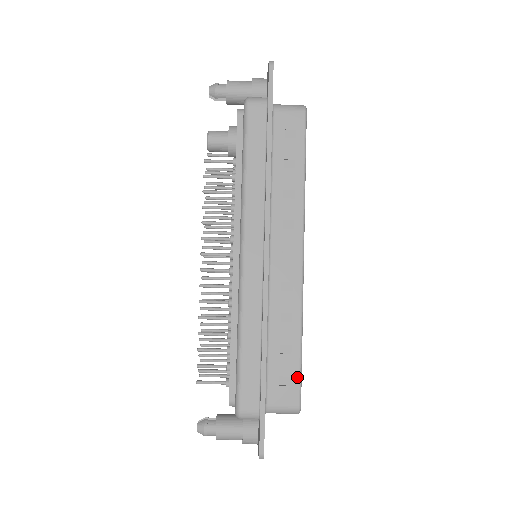
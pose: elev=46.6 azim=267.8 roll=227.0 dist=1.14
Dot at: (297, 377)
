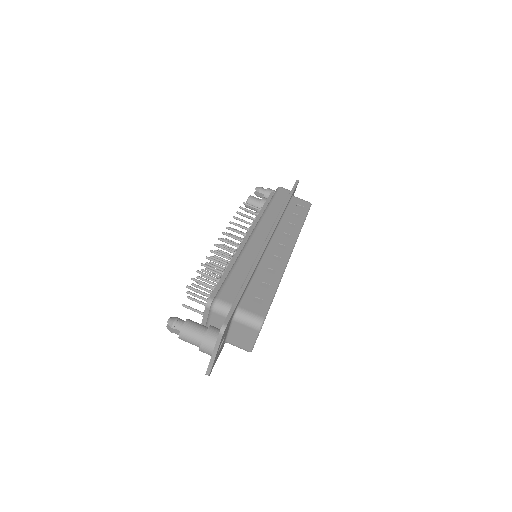
Dot at: (268, 302)
